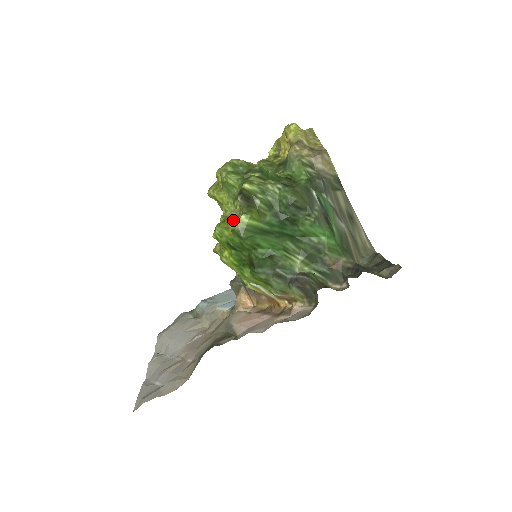
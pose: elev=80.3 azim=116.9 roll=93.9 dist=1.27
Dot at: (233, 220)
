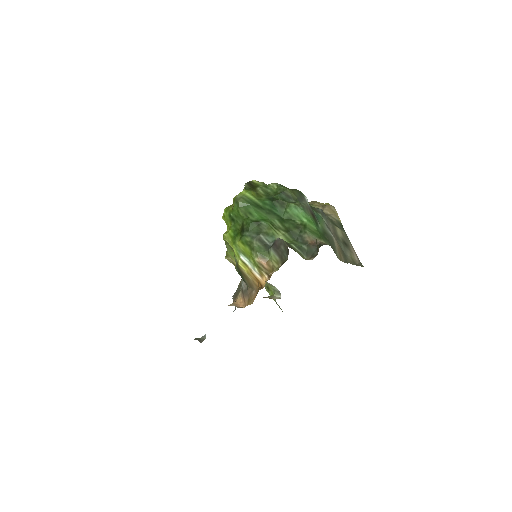
Dot at: occluded
